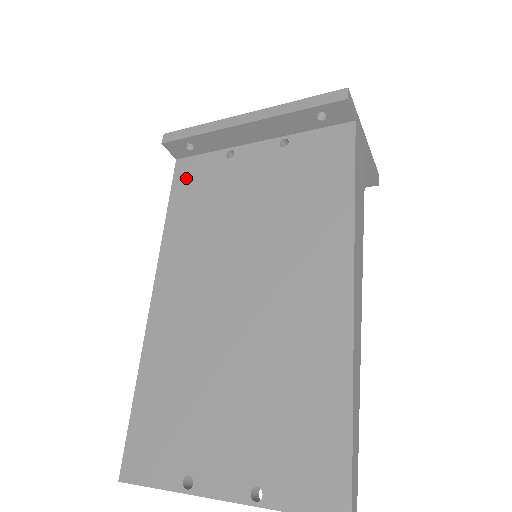
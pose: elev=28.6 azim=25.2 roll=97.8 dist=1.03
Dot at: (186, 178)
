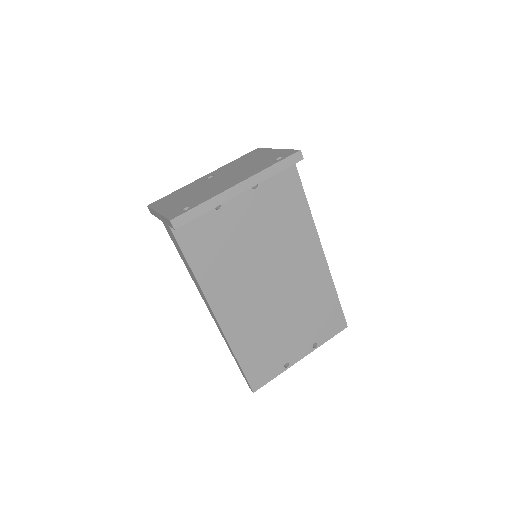
Dot at: (190, 237)
